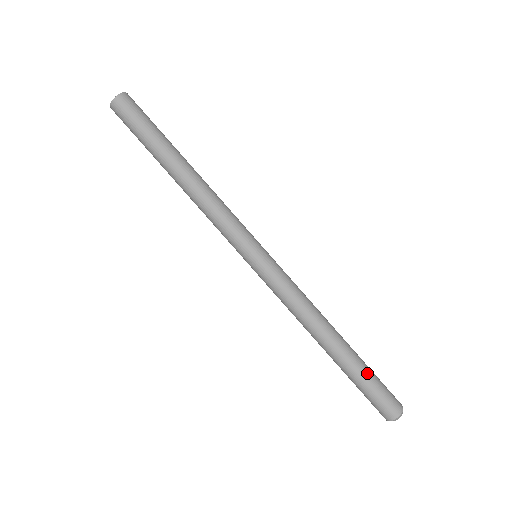
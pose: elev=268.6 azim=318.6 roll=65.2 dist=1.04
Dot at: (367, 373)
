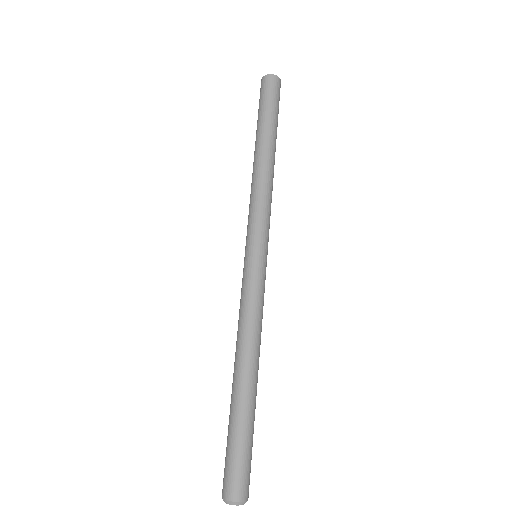
Dot at: (250, 432)
